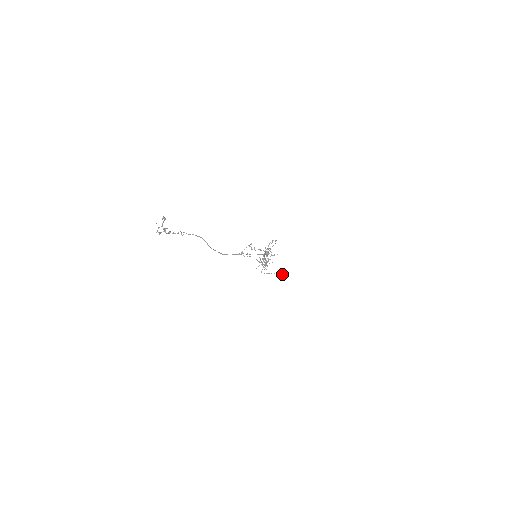
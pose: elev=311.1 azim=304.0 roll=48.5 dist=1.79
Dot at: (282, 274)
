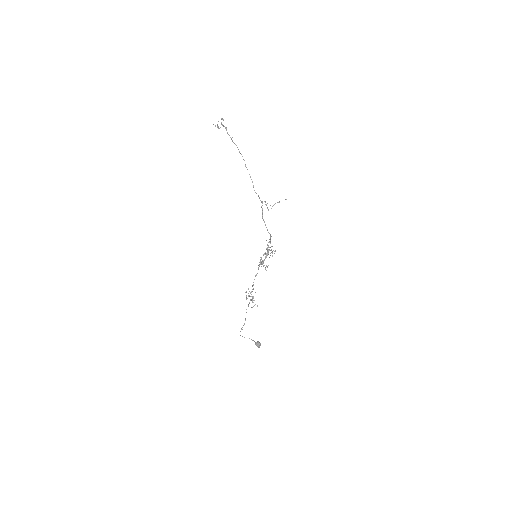
Dot at: (259, 345)
